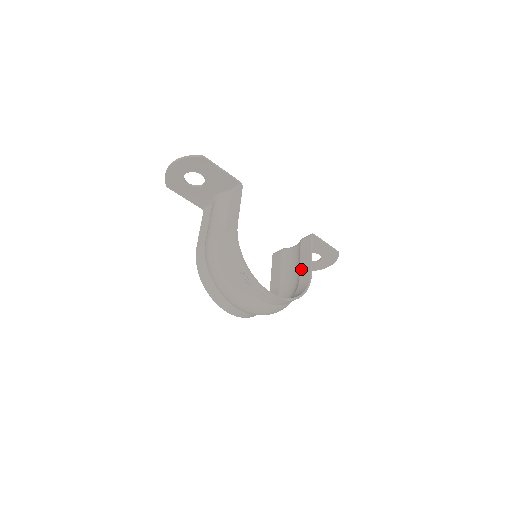
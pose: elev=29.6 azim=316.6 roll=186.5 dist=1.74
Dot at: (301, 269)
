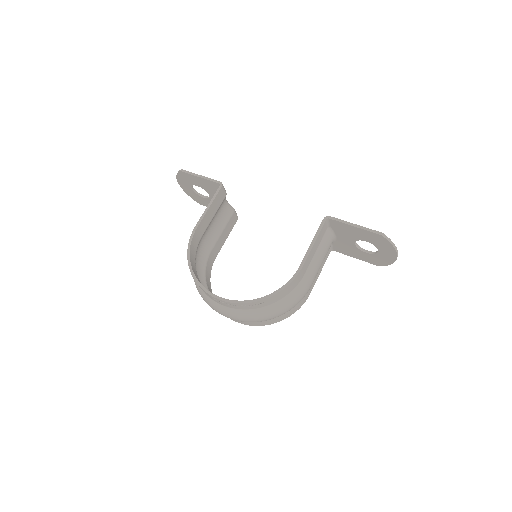
Dot at: occluded
